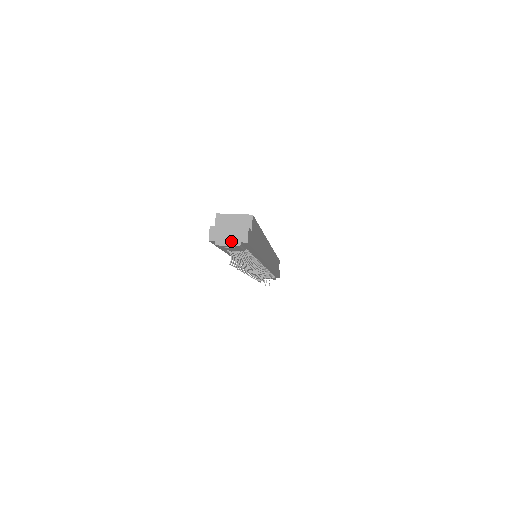
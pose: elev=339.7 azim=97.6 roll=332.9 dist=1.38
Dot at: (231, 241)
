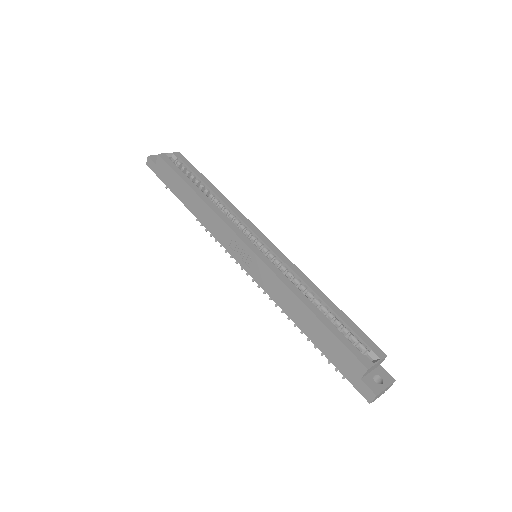
Dot at: occluded
